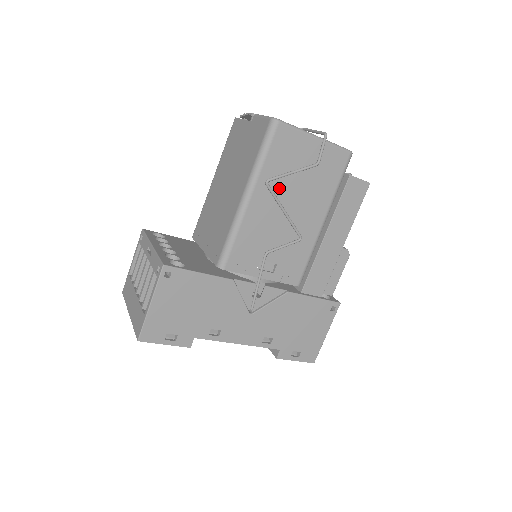
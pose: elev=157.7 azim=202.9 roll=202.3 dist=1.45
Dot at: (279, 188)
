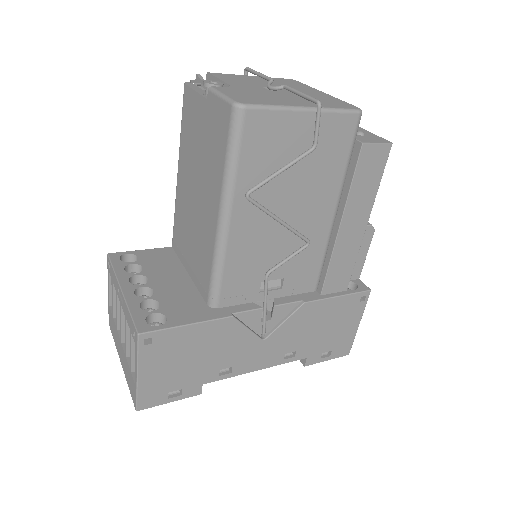
Dot at: (266, 194)
